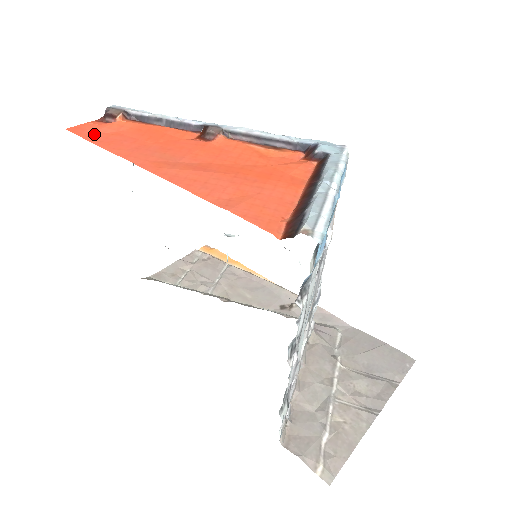
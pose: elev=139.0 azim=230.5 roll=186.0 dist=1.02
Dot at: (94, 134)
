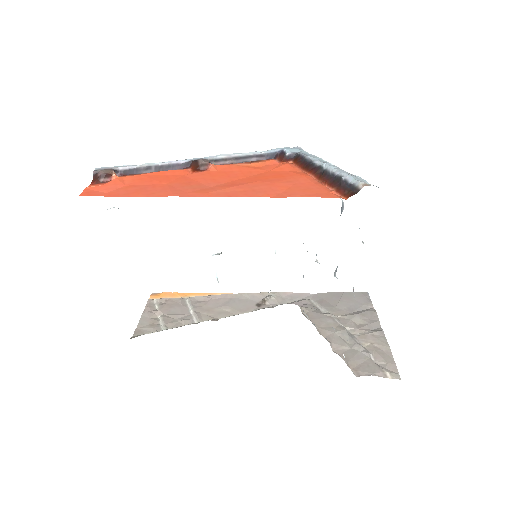
Dot at: (111, 192)
